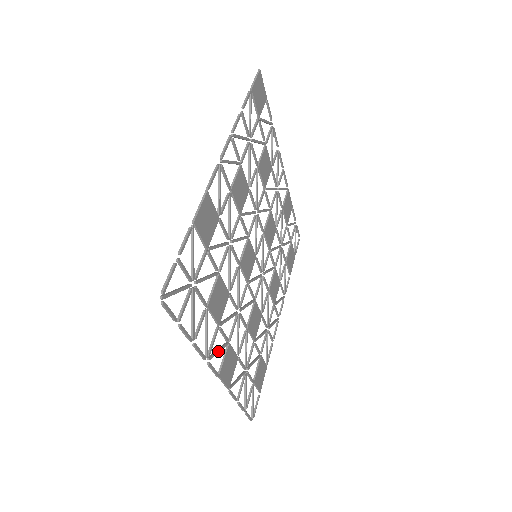
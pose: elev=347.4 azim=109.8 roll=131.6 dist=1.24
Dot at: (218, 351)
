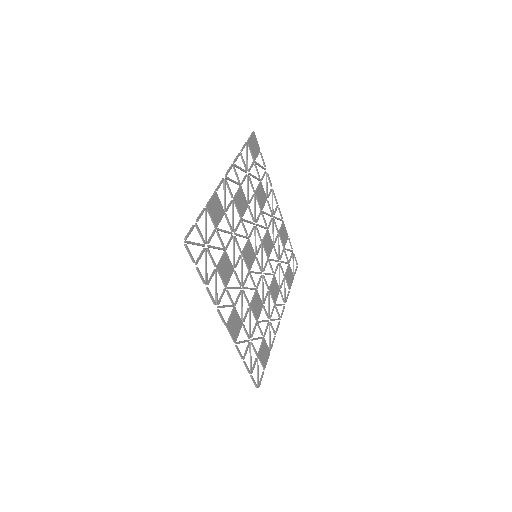
Dot at: (226, 306)
